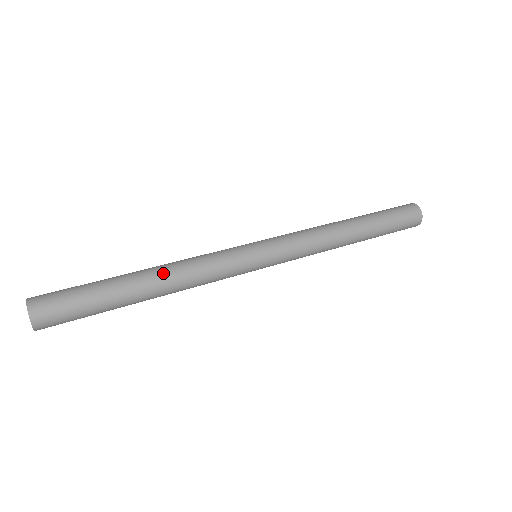
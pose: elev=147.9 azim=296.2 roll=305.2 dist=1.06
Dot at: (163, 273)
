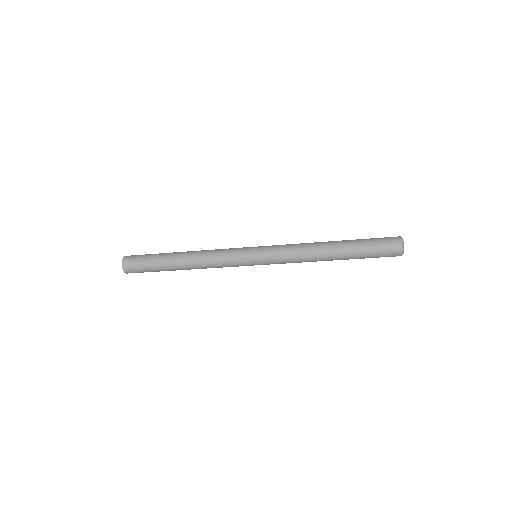
Dot at: (194, 251)
